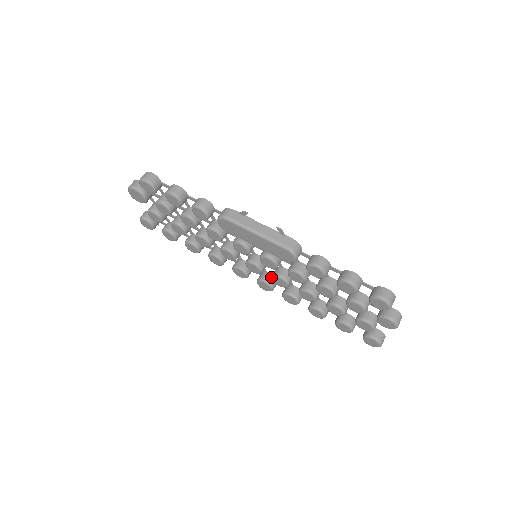
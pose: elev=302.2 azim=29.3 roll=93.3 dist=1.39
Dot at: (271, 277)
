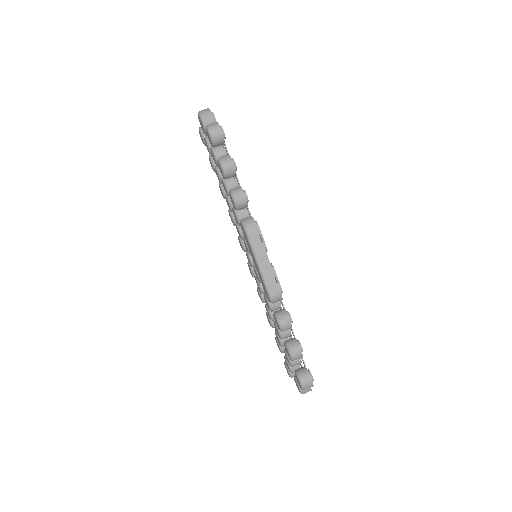
Dot at: occluded
